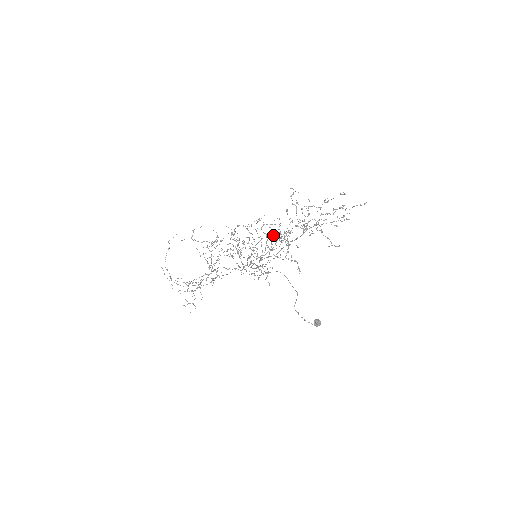
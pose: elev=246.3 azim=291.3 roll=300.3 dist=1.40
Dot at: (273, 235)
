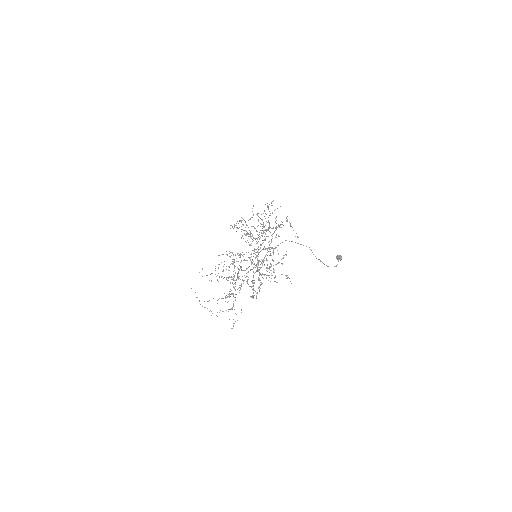
Dot at: occluded
